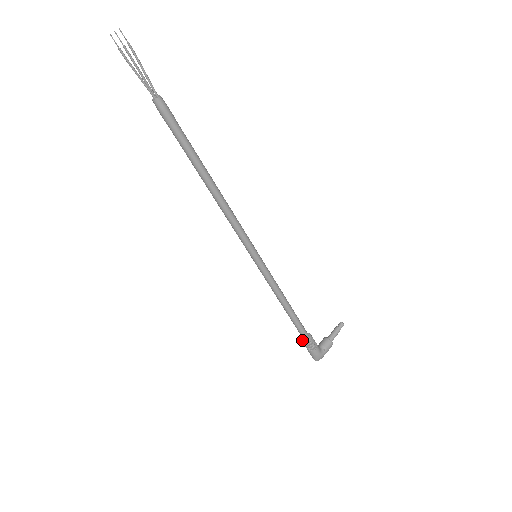
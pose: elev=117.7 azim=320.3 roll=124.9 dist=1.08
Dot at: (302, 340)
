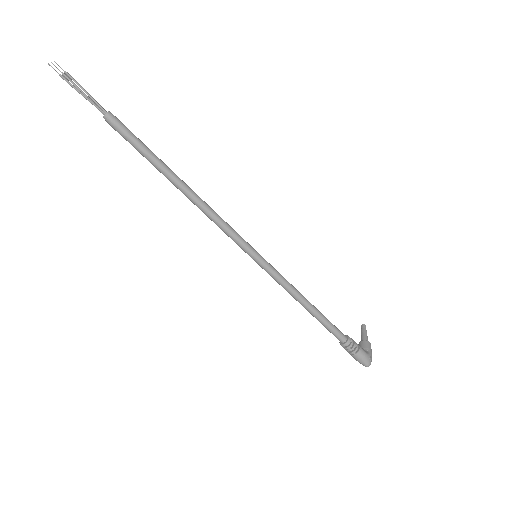
Dot at: (343, 344)
